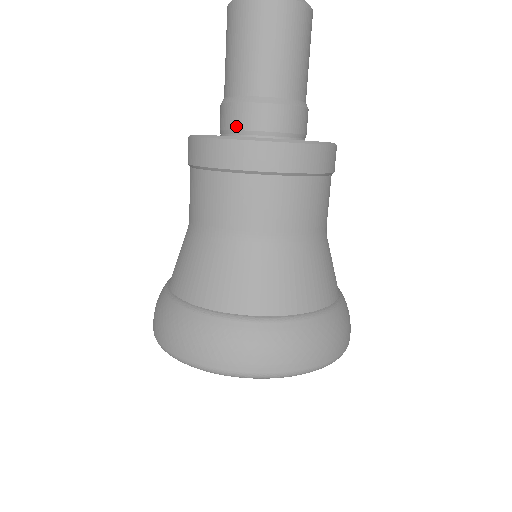
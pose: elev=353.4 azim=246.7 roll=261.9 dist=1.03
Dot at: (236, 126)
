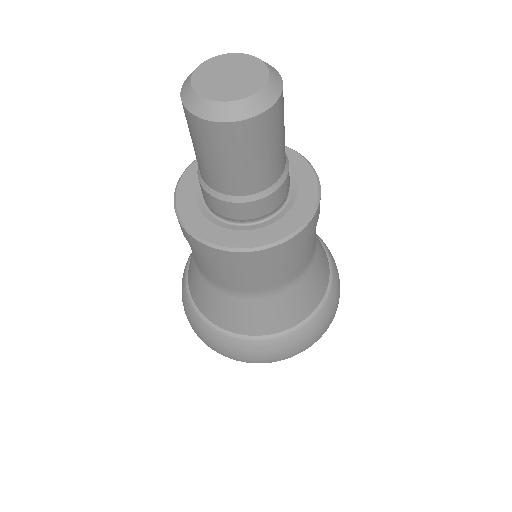
Dot at: (203, 195)
